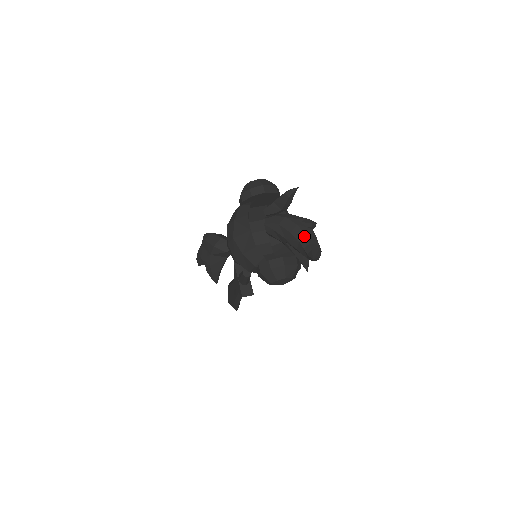
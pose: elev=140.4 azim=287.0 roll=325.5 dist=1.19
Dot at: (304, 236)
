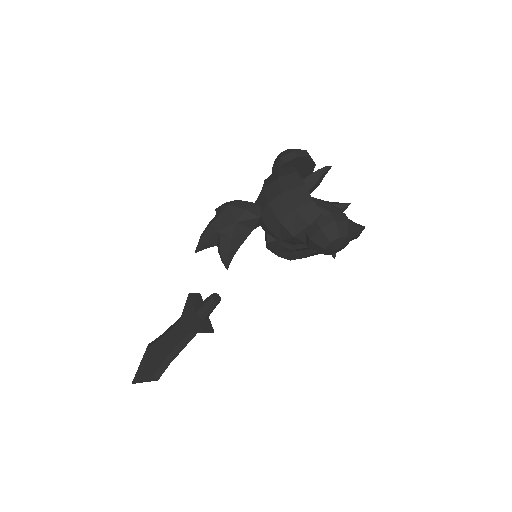
Dot at: occluded
